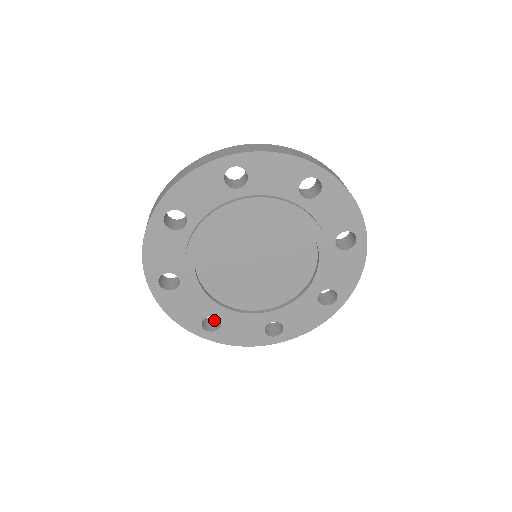
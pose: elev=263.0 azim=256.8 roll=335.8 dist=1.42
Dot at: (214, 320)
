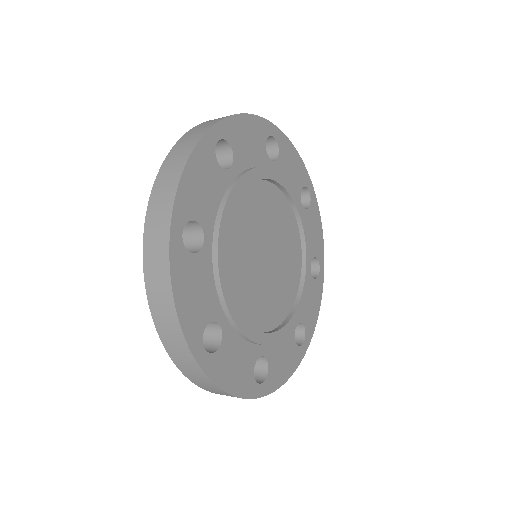
Dot at: occluded
